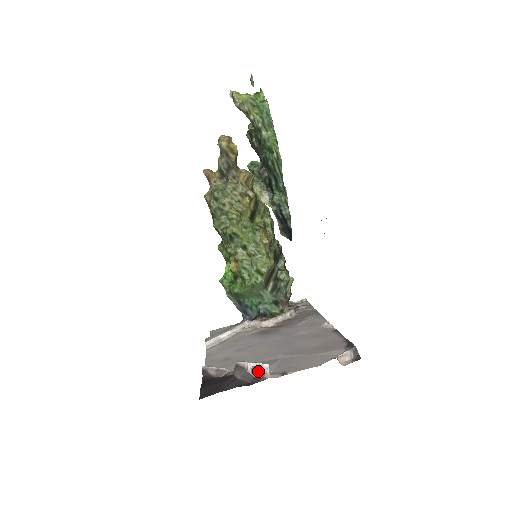
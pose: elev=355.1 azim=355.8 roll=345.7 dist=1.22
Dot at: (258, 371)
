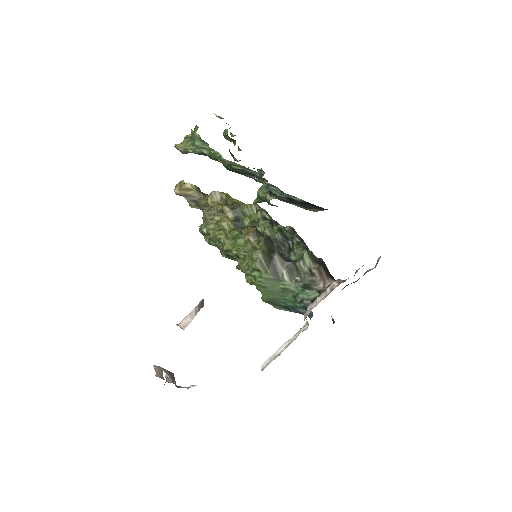
Dot at: occluded
